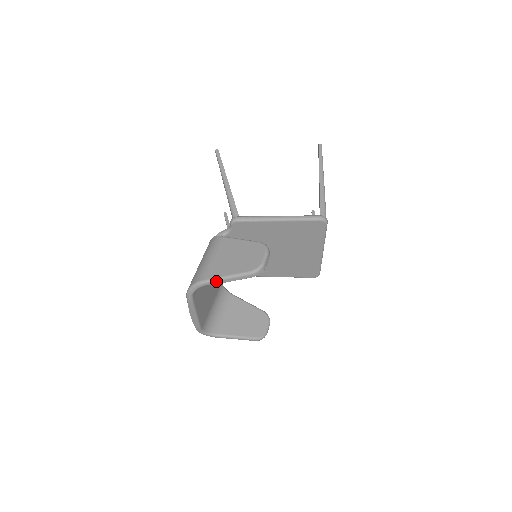
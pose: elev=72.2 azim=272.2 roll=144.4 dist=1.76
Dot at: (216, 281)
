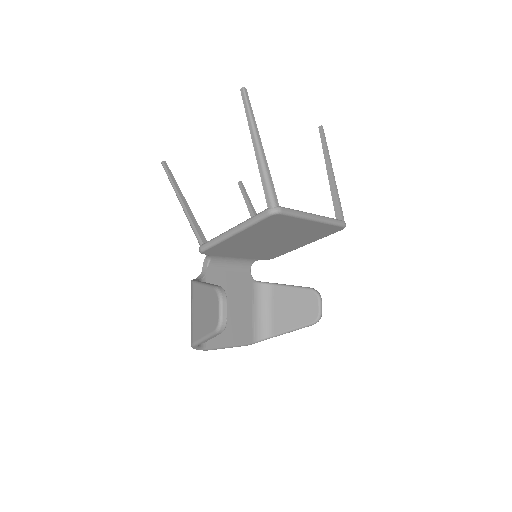
Dot at: (200, 342)
